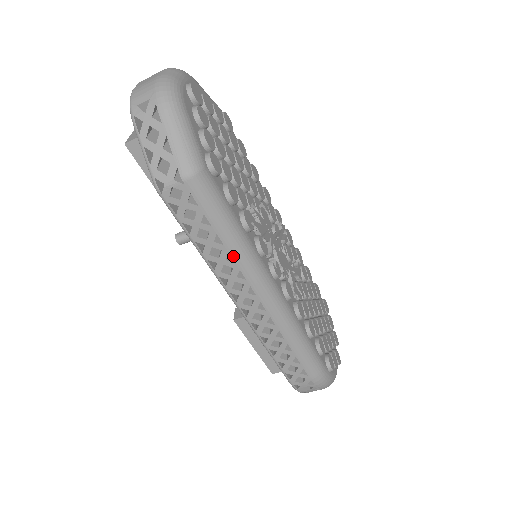
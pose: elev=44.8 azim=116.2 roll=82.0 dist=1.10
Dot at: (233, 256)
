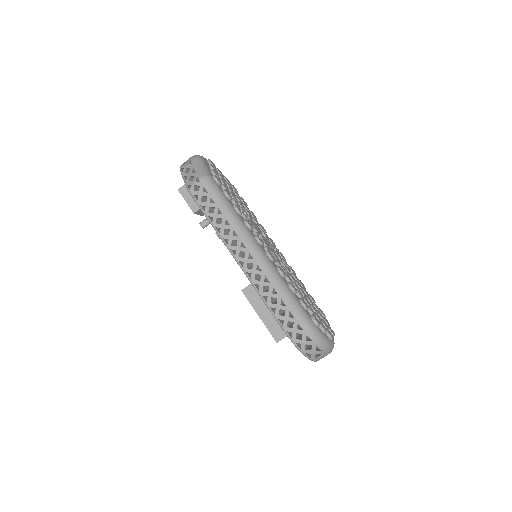
Dot at: (229, 221)
